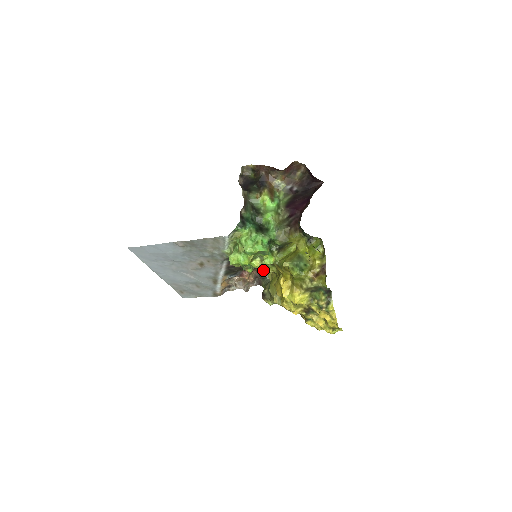
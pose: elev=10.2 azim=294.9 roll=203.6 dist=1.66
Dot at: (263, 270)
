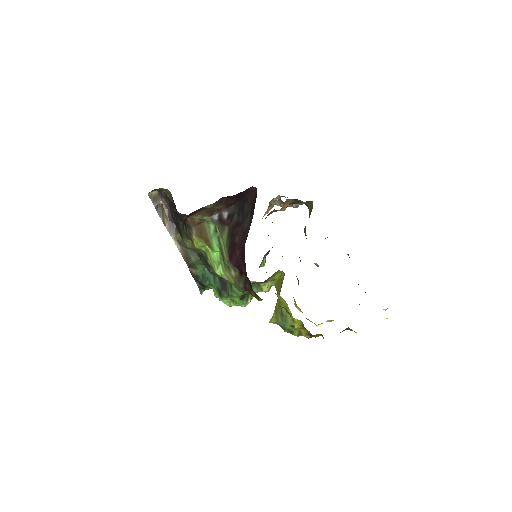
Dot at: occluded
